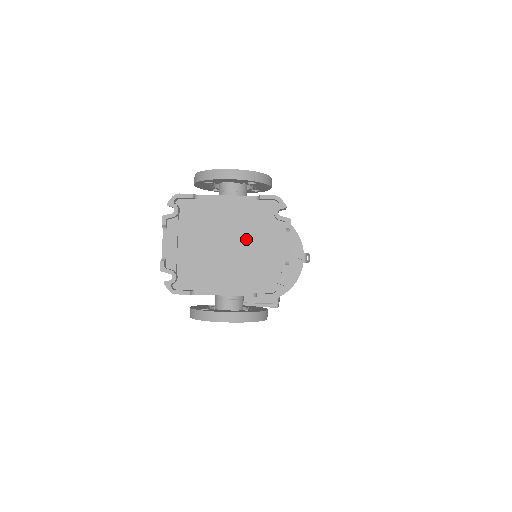
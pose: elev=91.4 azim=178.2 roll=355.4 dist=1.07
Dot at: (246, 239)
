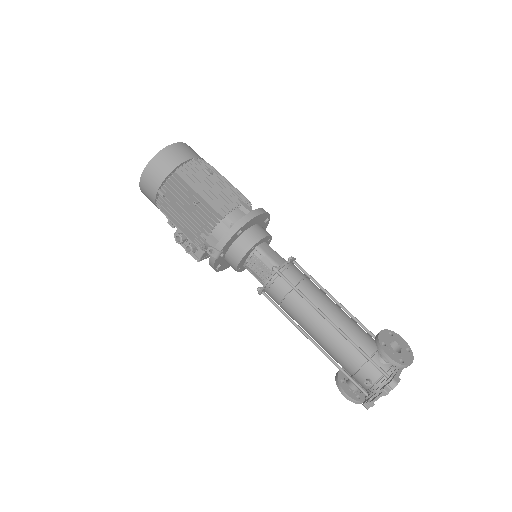
Dot at: occluded
